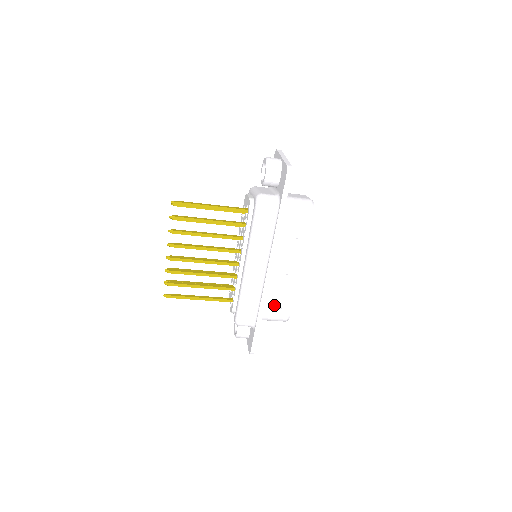
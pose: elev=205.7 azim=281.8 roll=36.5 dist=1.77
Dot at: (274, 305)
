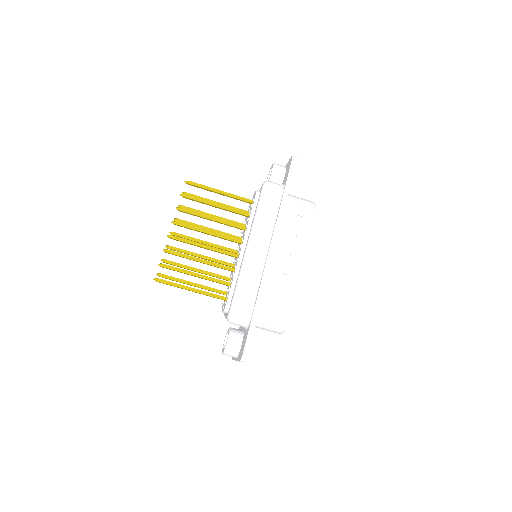
Dot at: (273, 300)
